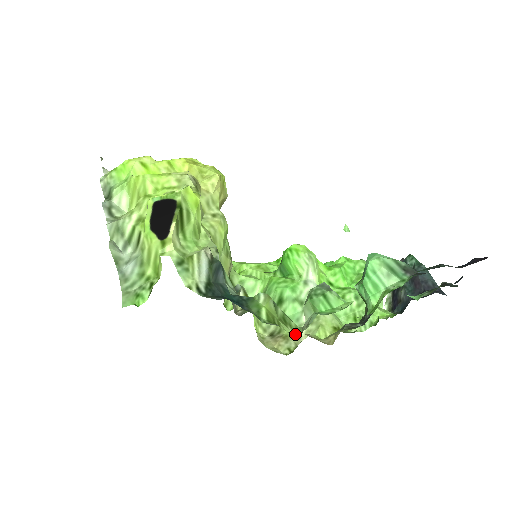
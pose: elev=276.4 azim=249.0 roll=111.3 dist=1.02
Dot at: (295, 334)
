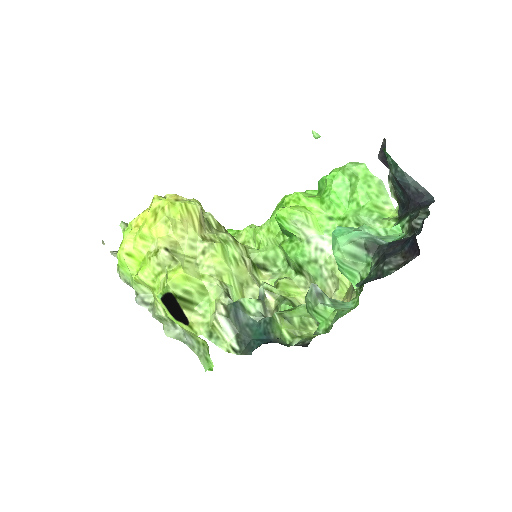
Dot at: occluded
